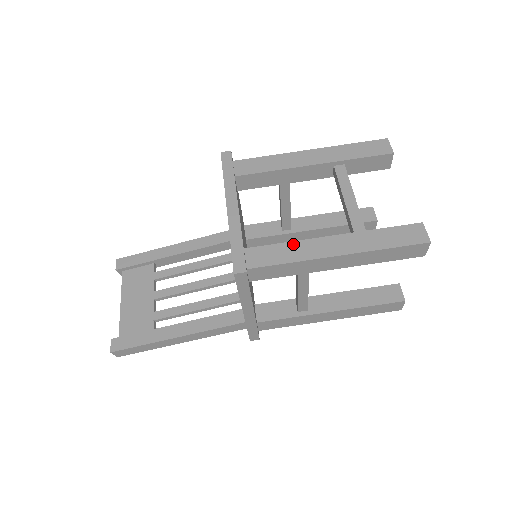
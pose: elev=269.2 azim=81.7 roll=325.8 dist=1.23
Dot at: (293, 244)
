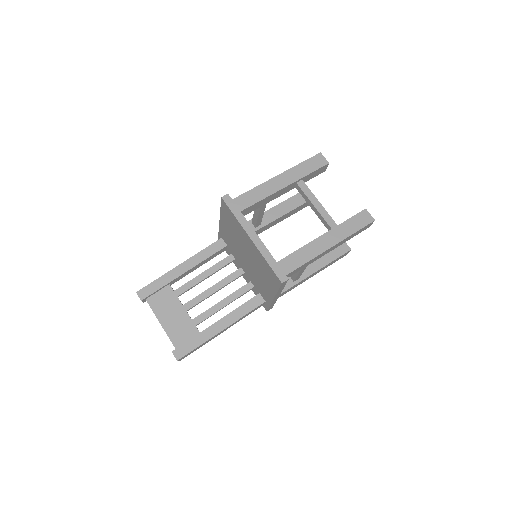
Dot at: (303, 249)
